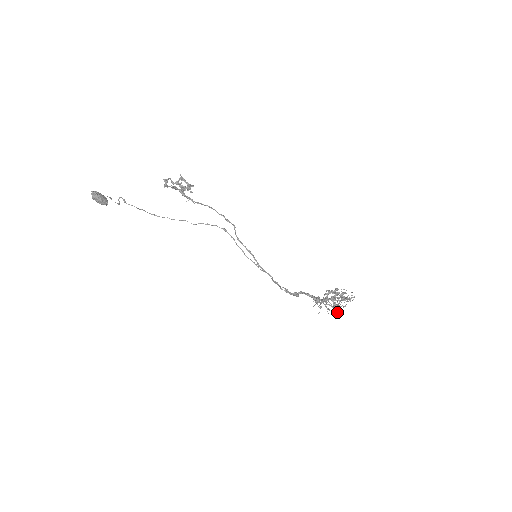
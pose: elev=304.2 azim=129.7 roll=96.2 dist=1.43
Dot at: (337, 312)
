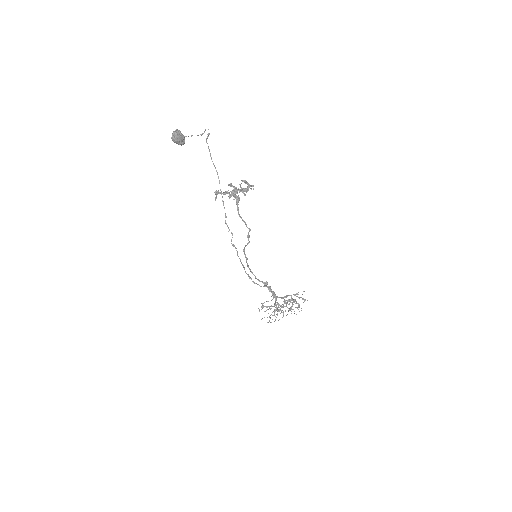
Dot at: occluded
